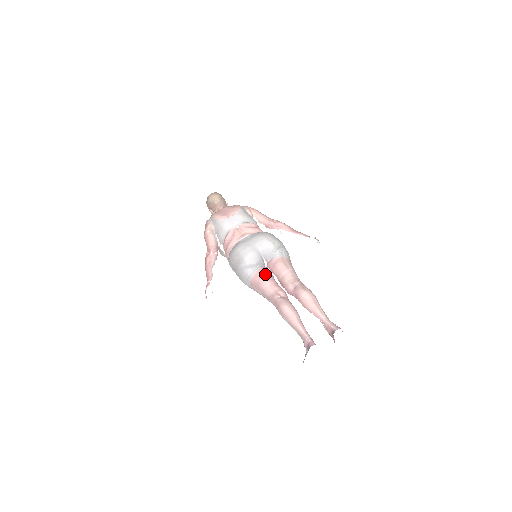
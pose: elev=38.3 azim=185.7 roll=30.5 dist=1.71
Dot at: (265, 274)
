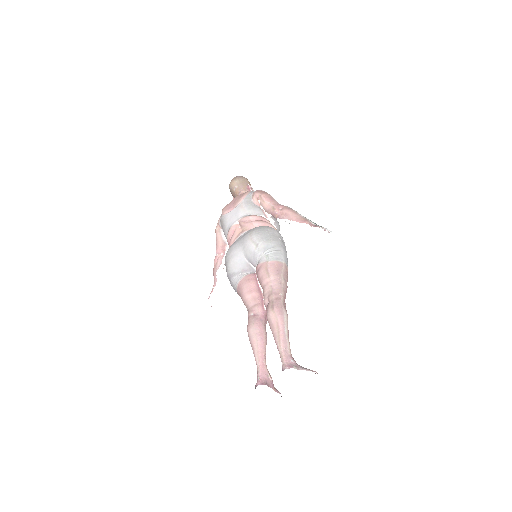
Dot at: (246, 284)
